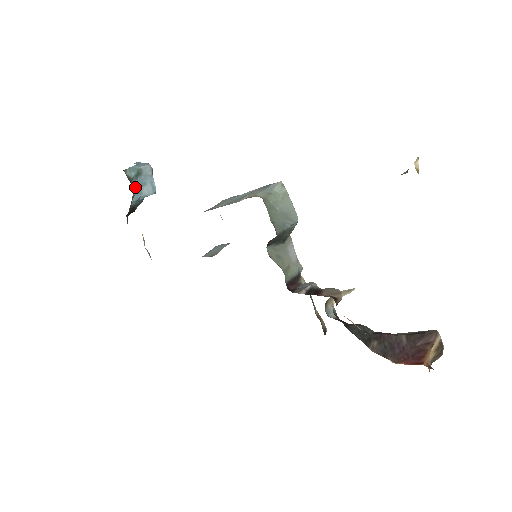
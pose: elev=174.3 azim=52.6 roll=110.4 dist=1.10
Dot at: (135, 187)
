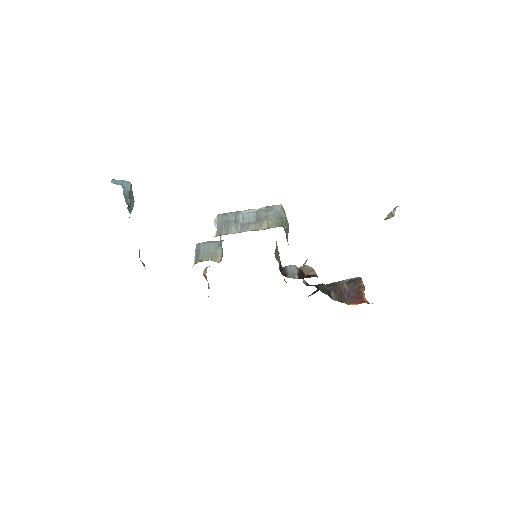
Dot at: (129, 210)
